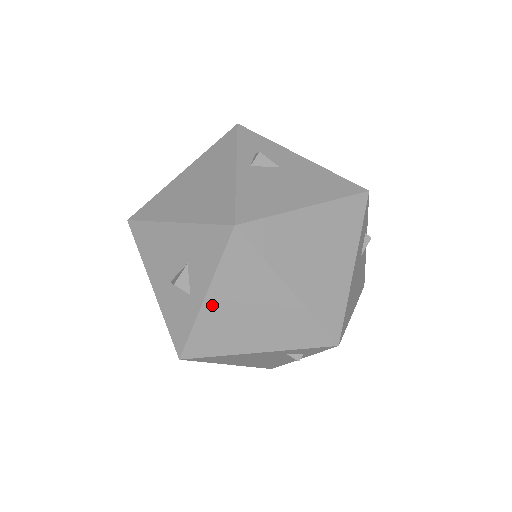
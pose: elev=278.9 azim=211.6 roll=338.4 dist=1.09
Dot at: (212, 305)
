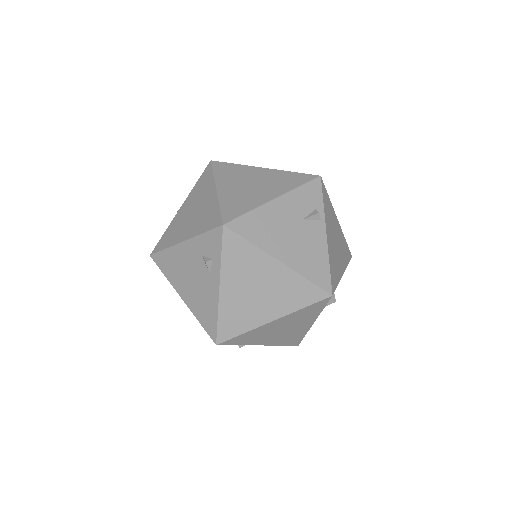
Dot at: (181, 211)
